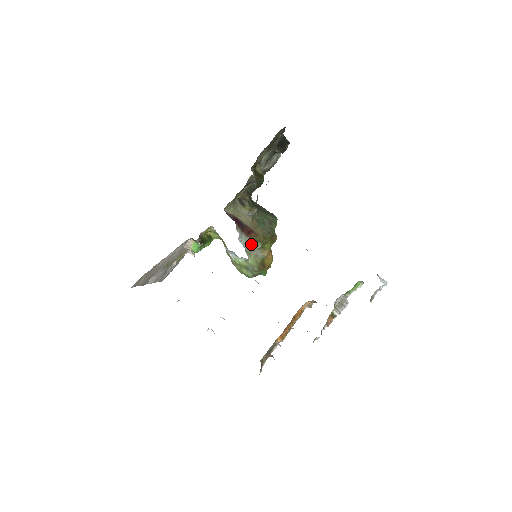
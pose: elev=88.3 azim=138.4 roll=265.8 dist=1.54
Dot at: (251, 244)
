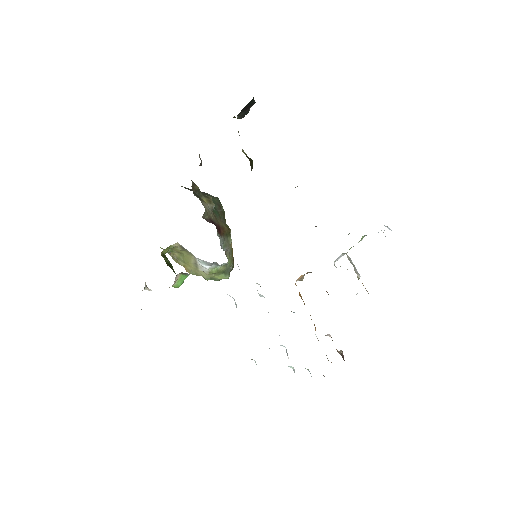
Dot at: (225, 243)
